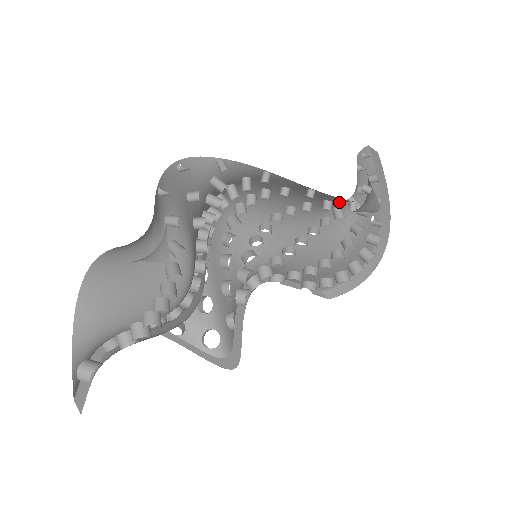
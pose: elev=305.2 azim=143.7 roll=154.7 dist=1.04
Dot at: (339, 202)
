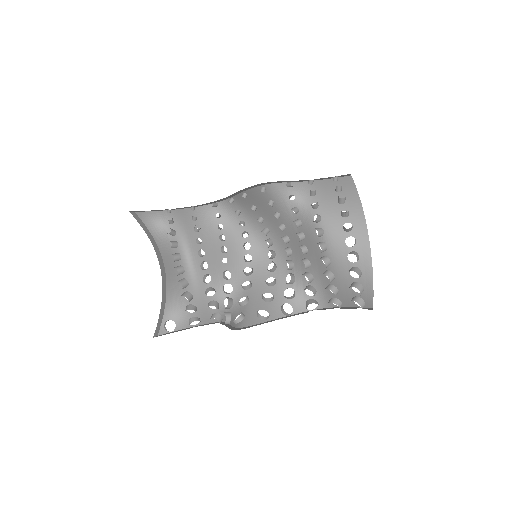
Dot at: (279, 200)
